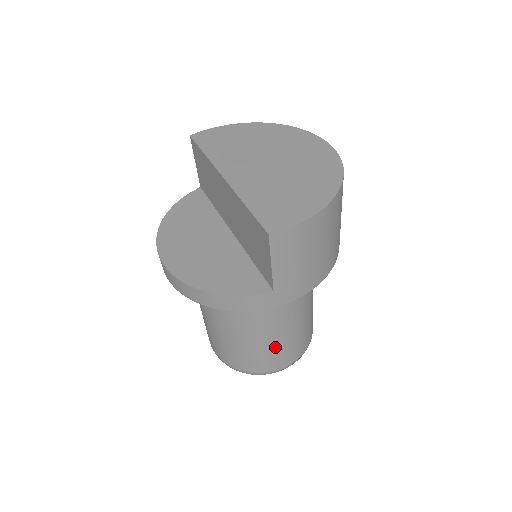
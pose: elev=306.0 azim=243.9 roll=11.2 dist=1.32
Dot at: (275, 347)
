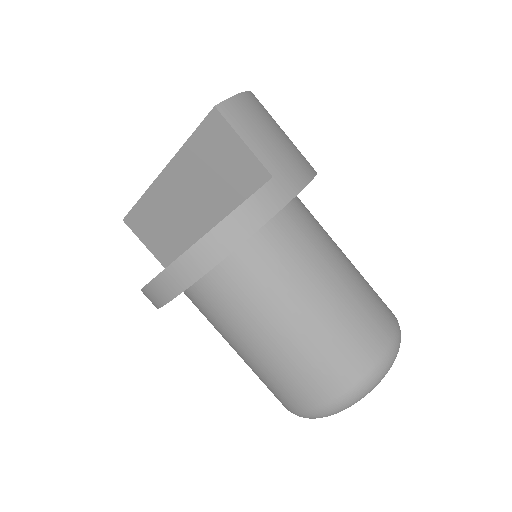
Dot at: (354, 307)
